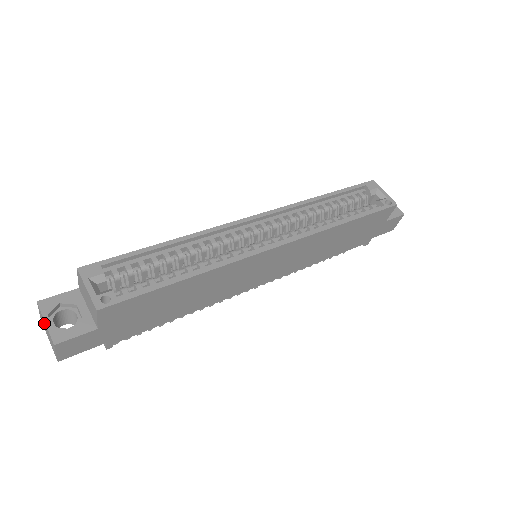
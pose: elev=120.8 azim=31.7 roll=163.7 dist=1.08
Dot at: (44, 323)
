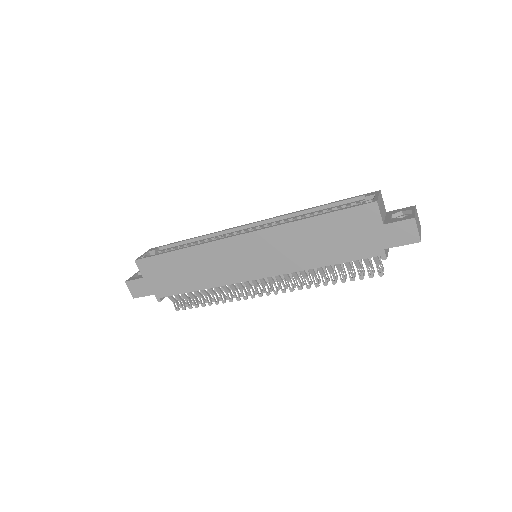
Dot at: occluded
